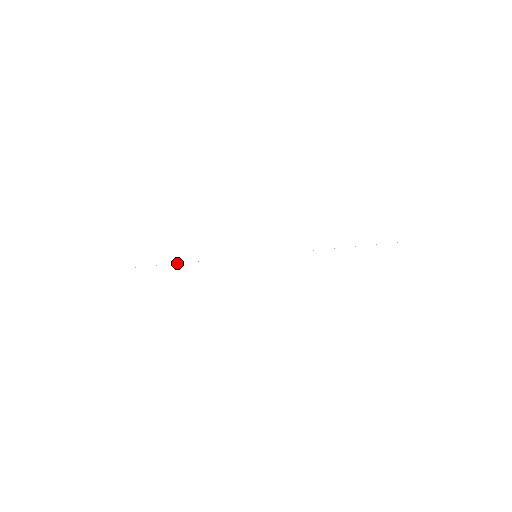
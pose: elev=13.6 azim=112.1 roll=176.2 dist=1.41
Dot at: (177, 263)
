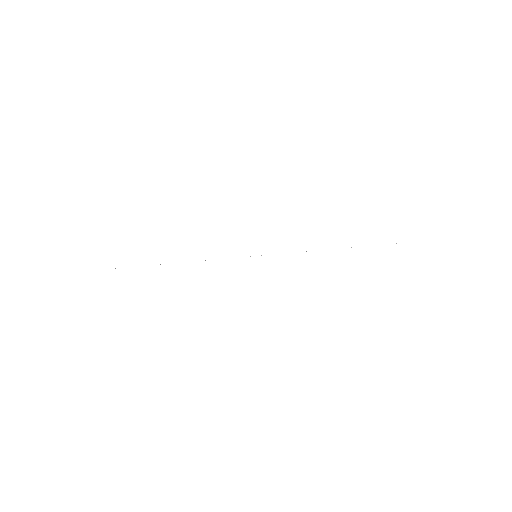
Dot at: occluded
